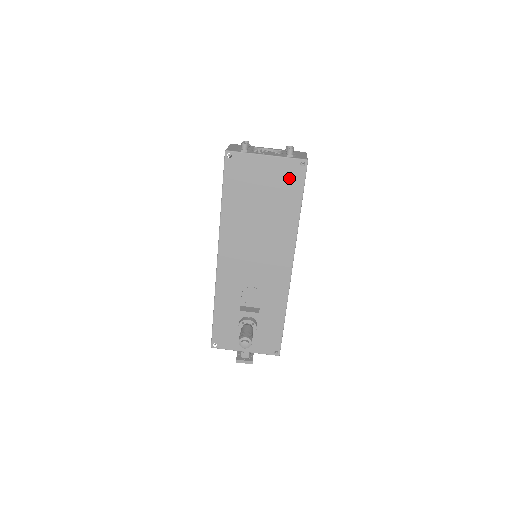
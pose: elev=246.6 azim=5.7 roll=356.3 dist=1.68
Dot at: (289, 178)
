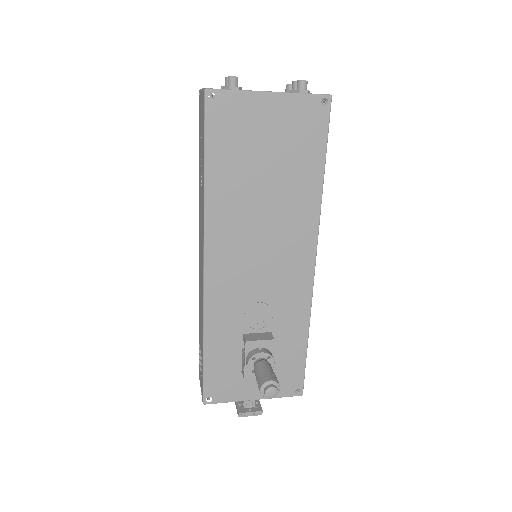
Dot at: (305, 126)
